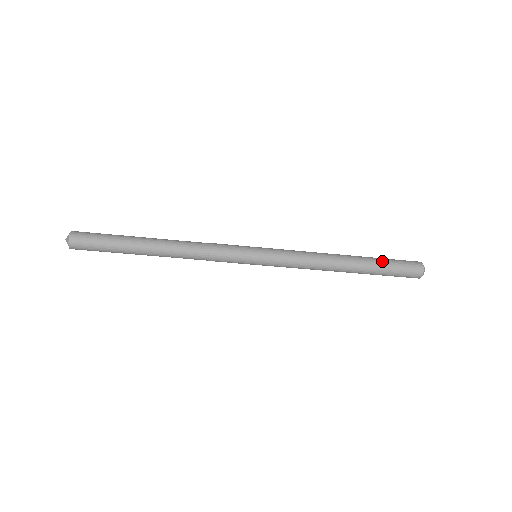
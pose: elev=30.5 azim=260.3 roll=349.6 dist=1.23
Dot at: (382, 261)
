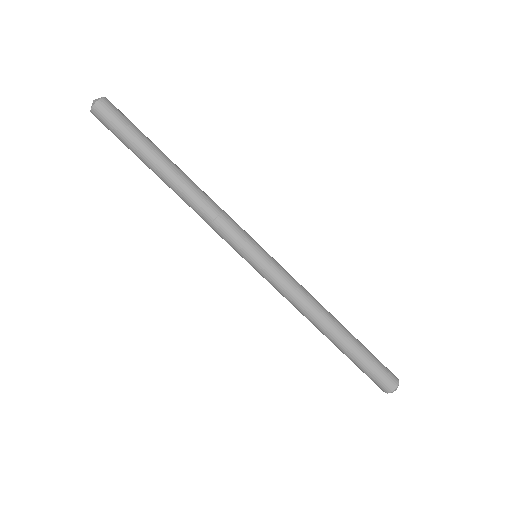
Dot at: occluded
